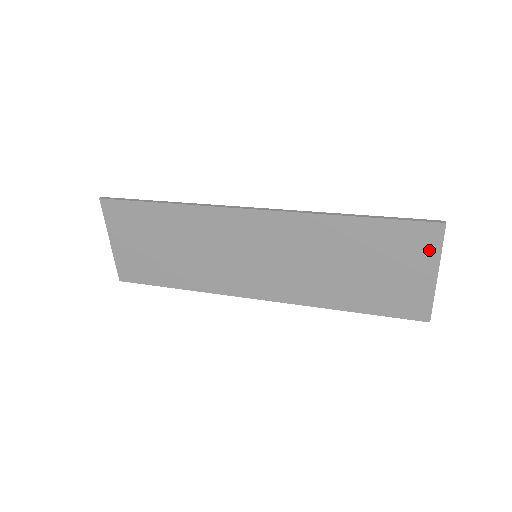
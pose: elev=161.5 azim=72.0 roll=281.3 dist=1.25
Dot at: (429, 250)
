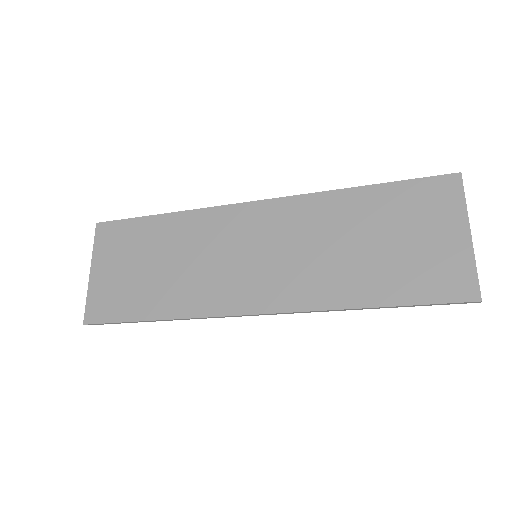
Dot at: (452, 205)
